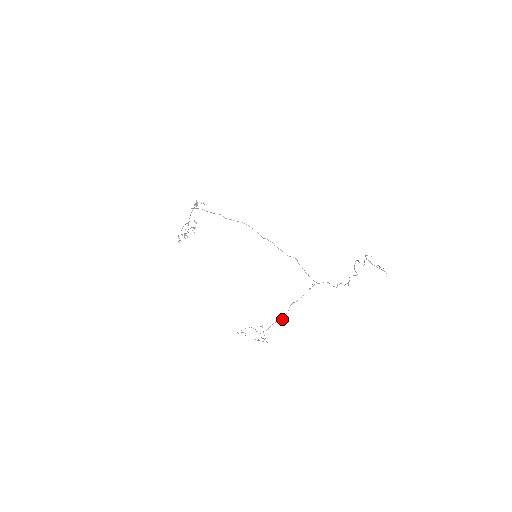
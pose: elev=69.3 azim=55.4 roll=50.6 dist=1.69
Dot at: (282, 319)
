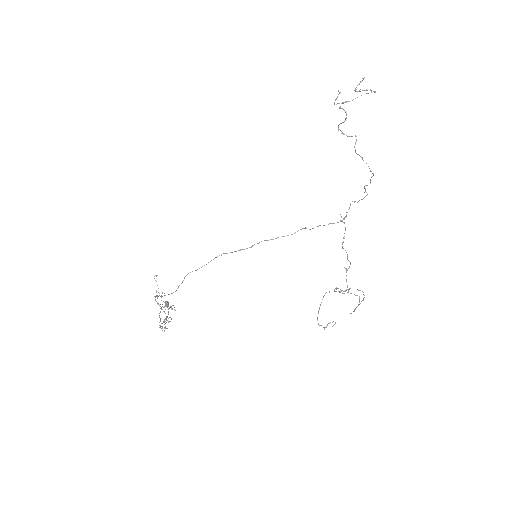
Dot at: occluded
